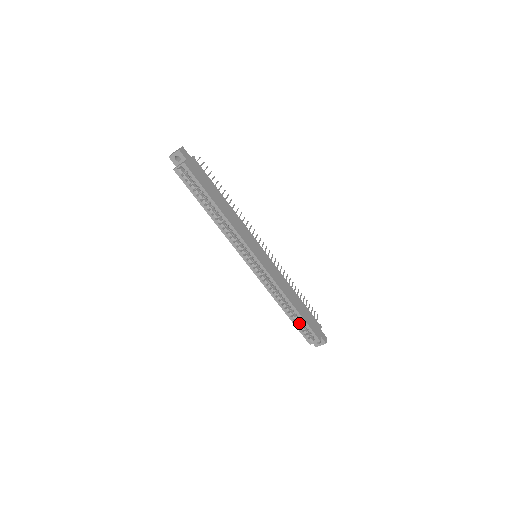
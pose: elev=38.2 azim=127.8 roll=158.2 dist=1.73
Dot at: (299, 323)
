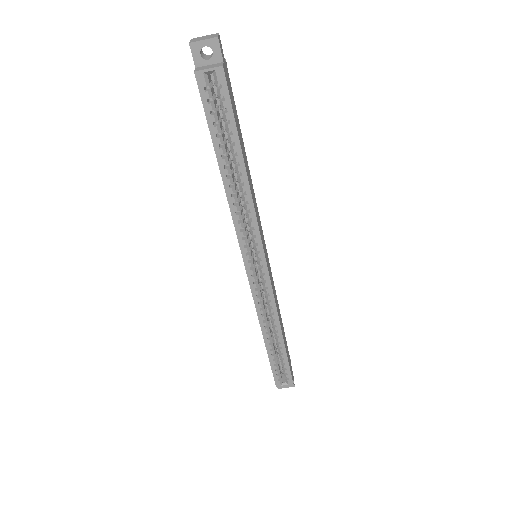
Dot at: (276, 359)
